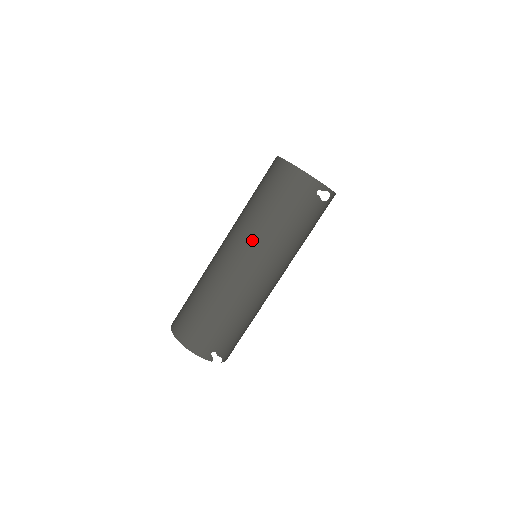
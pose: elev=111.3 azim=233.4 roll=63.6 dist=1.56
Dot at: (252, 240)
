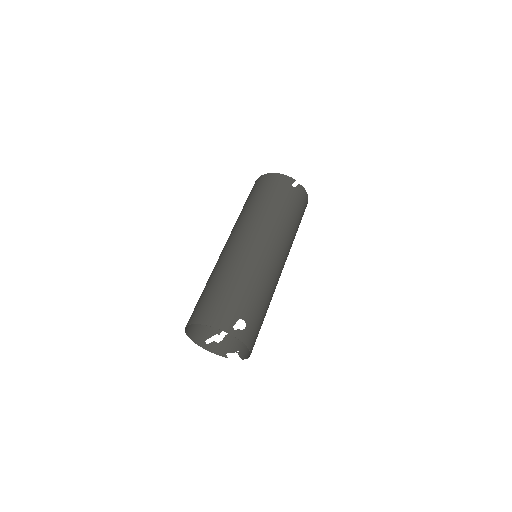
Dot at: (250, 223)
